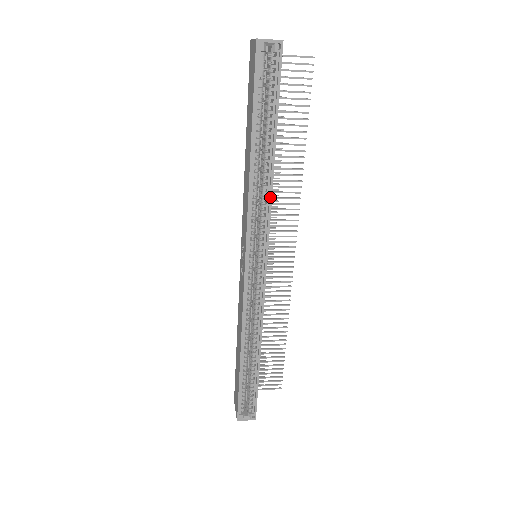
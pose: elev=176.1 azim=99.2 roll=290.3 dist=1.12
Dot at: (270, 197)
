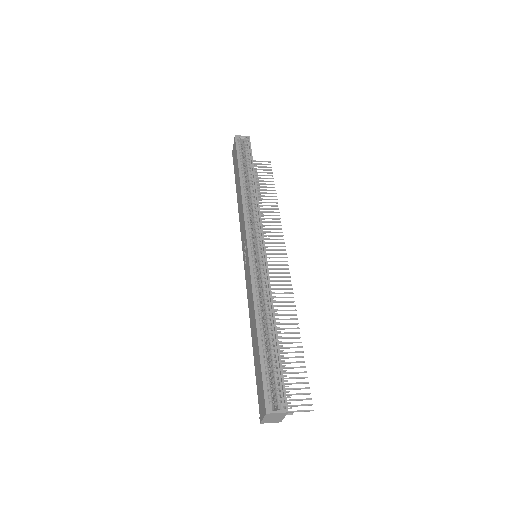
Dot at: (258, 203)
